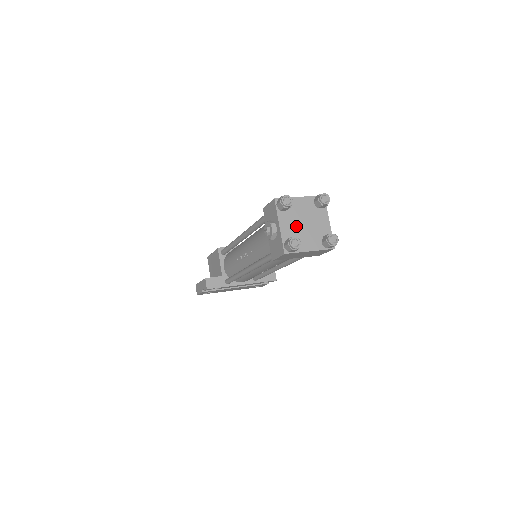
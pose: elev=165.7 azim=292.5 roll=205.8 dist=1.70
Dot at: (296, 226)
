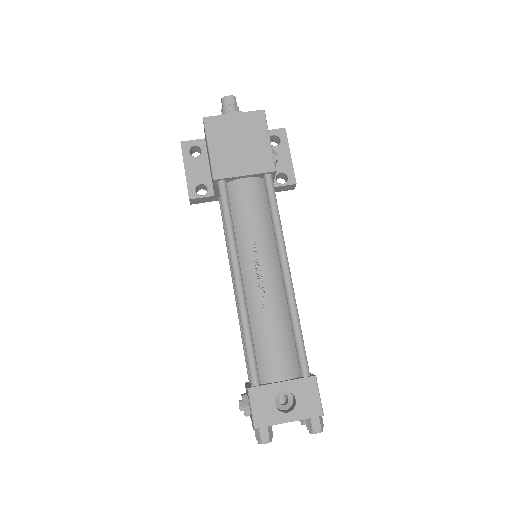
Dot at: occluded
